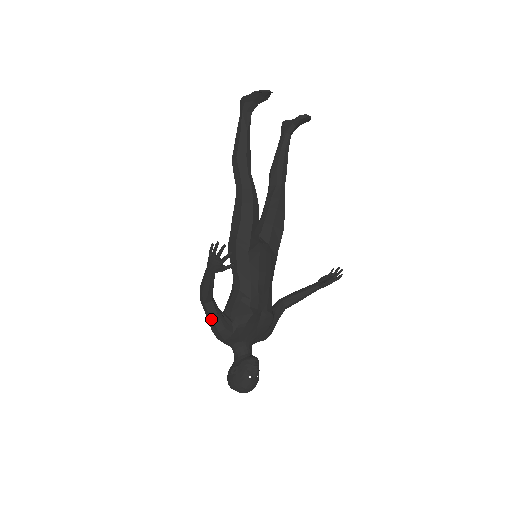
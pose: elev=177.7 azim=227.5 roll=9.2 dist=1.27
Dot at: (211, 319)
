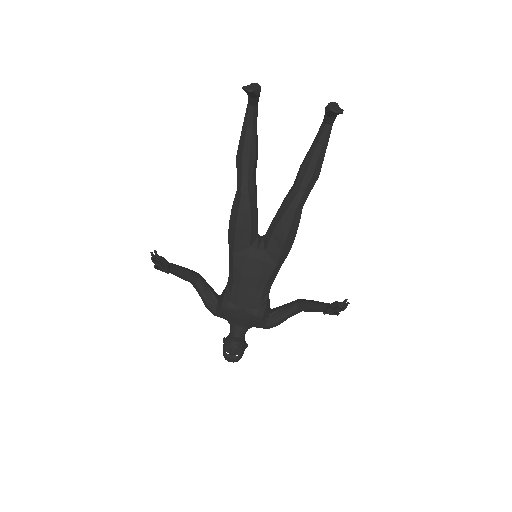
Dot at: (200, 295)
